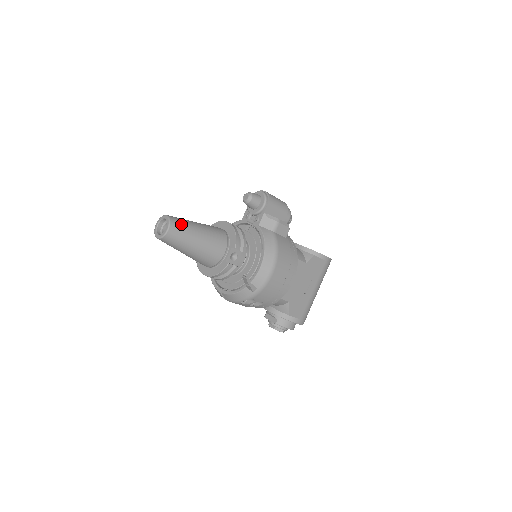
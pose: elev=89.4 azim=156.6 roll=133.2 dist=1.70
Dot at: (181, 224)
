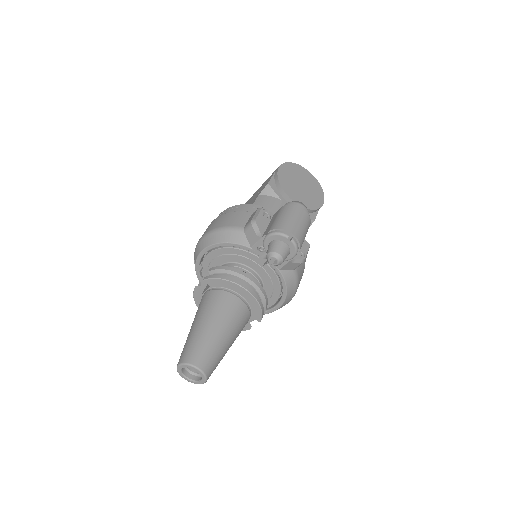
Dot at: (215, 364)
